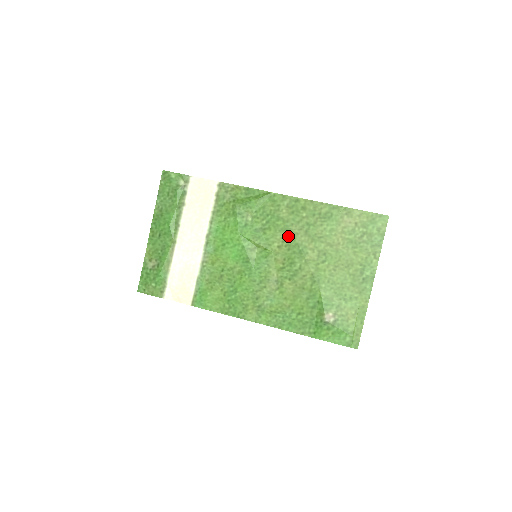
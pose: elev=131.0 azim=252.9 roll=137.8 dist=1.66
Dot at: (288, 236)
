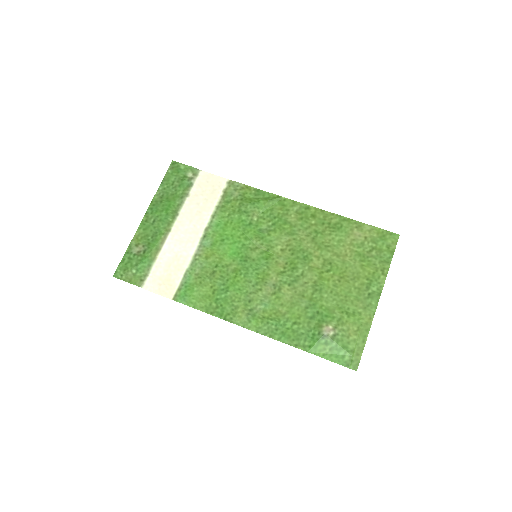
Dot at: (293, 240)
